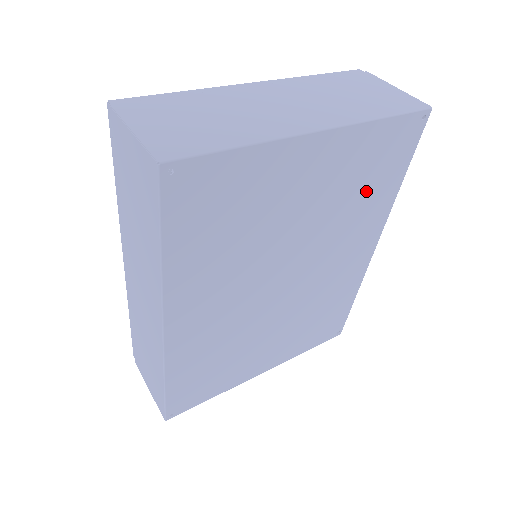
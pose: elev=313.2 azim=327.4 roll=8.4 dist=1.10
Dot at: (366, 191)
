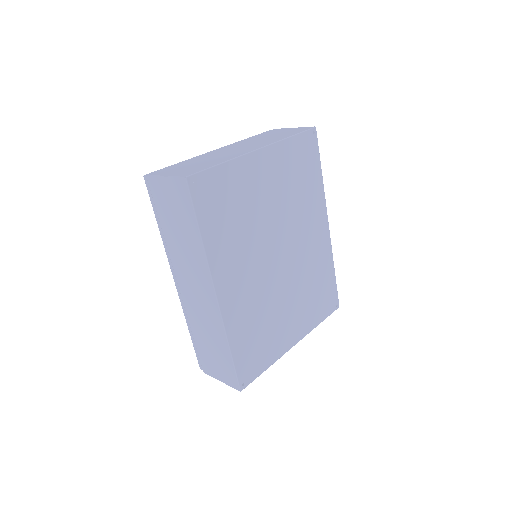
Dot at: (302, 184)
